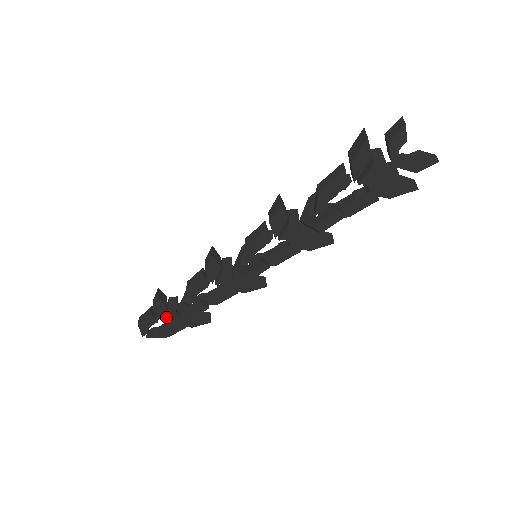
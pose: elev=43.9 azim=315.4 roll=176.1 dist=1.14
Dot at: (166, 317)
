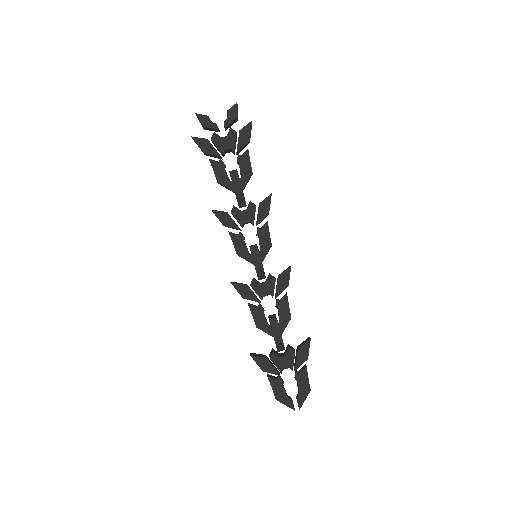
Dot at: (277, 367)
